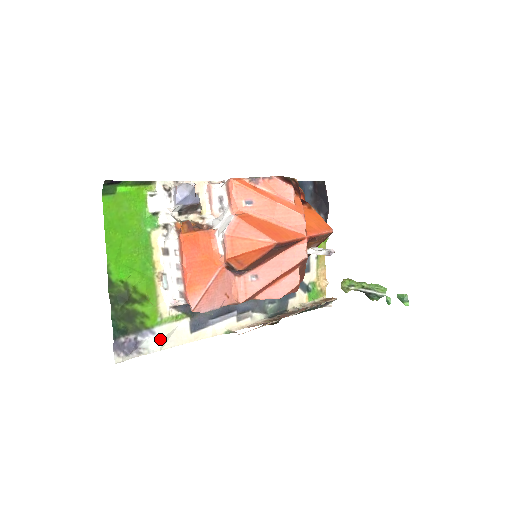
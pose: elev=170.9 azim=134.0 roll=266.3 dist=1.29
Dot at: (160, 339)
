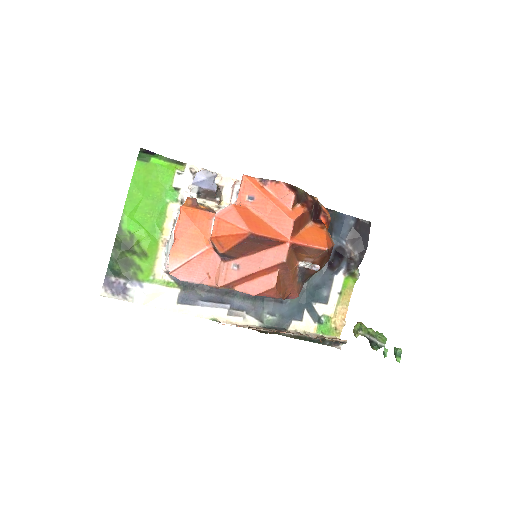
Dot at: (145, 294)
